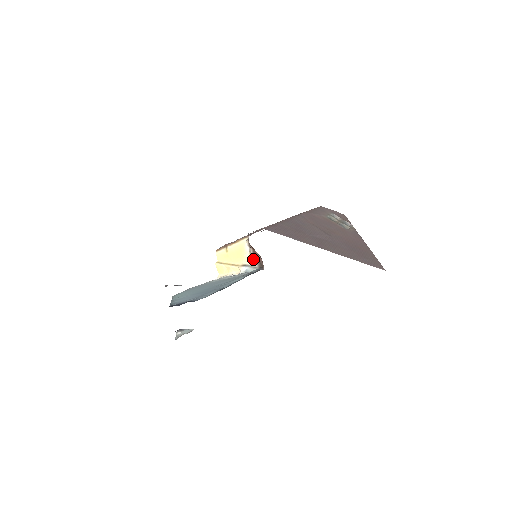
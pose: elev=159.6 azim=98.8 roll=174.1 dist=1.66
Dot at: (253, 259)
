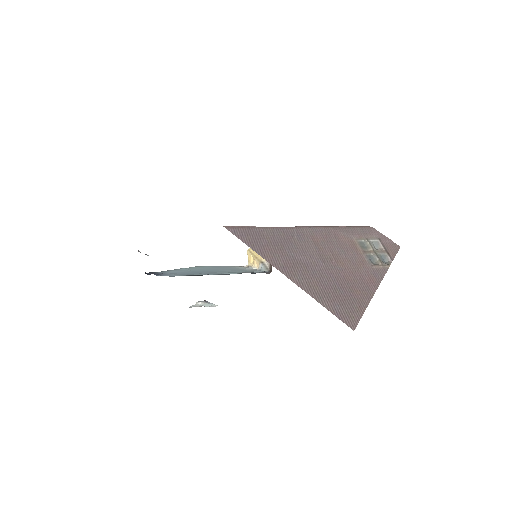
Dot at: occluded
